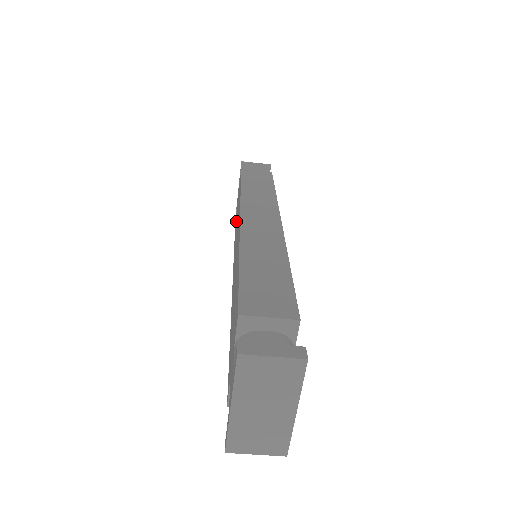
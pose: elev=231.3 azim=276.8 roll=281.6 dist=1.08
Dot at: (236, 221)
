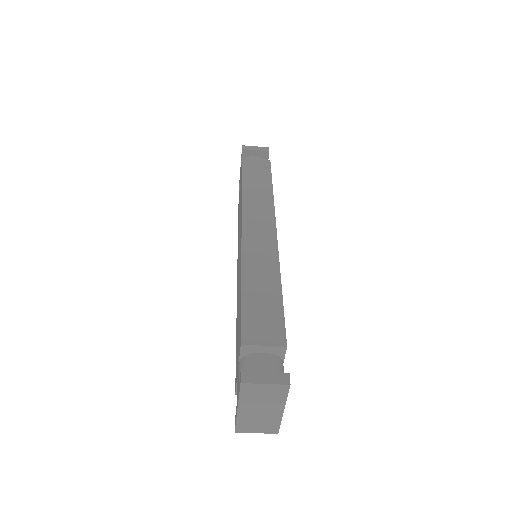
Dot at: occluded
